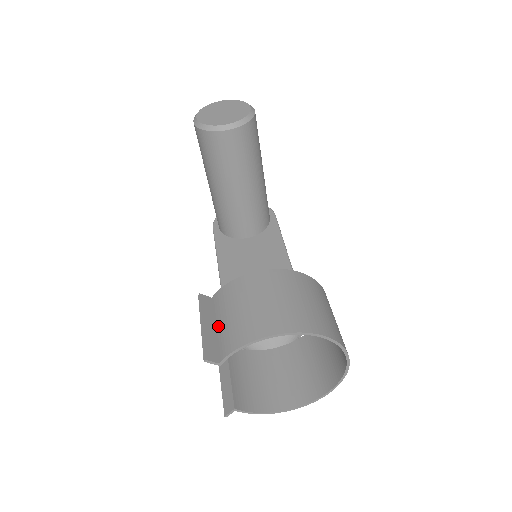
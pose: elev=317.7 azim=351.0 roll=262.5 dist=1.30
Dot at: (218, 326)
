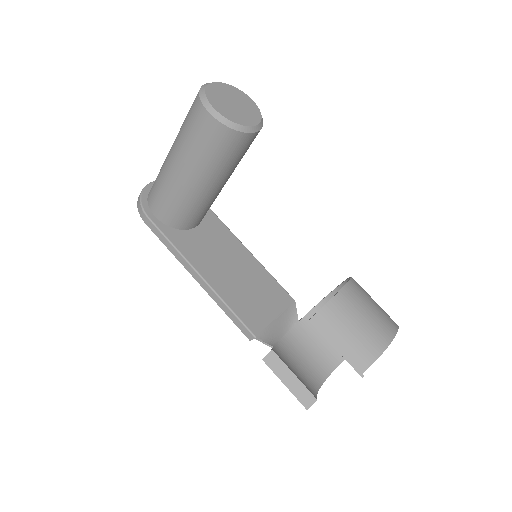
Dot at: (341, 343)
